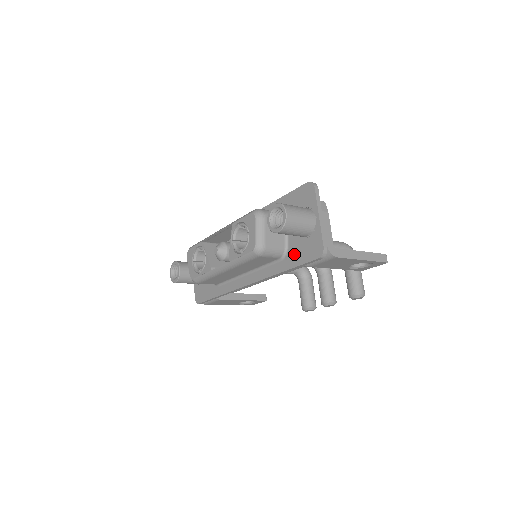
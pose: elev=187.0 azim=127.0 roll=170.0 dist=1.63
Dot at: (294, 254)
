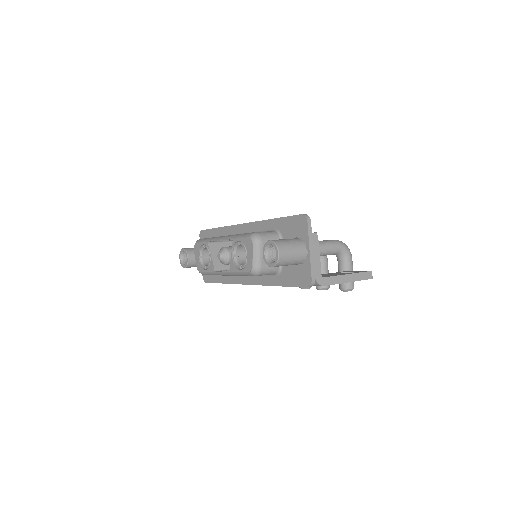
Dot at: (287, 275)
